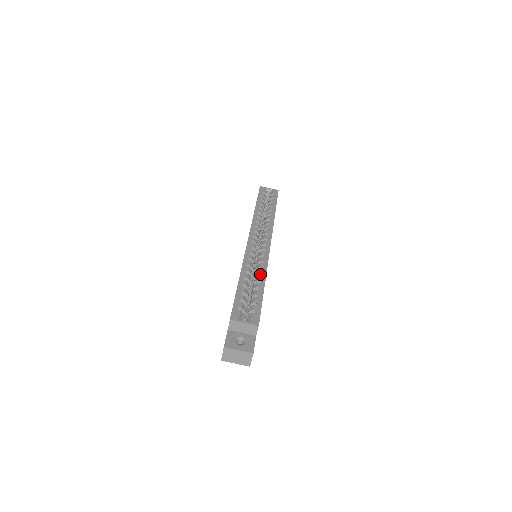
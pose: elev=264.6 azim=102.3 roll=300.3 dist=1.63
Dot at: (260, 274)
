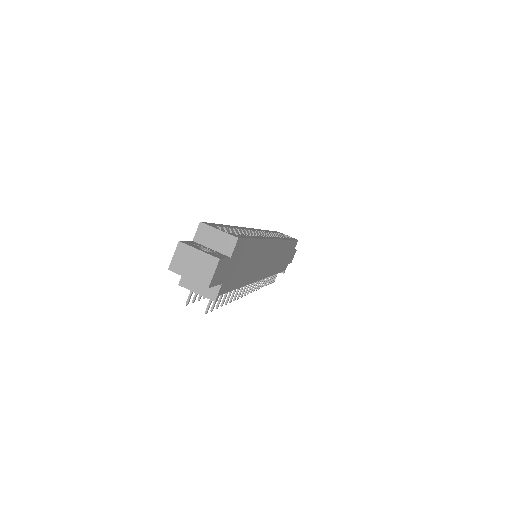
Dot at: (257, 236)
